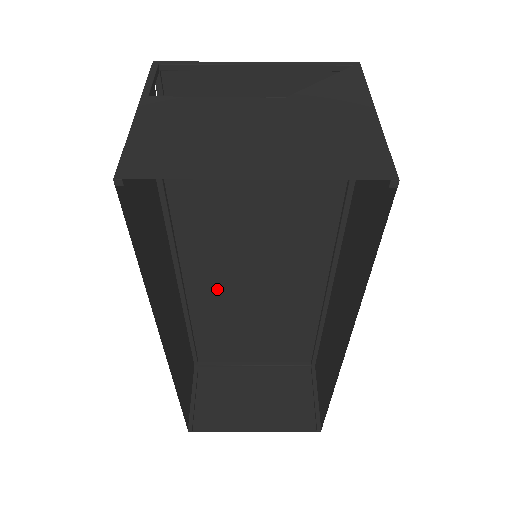
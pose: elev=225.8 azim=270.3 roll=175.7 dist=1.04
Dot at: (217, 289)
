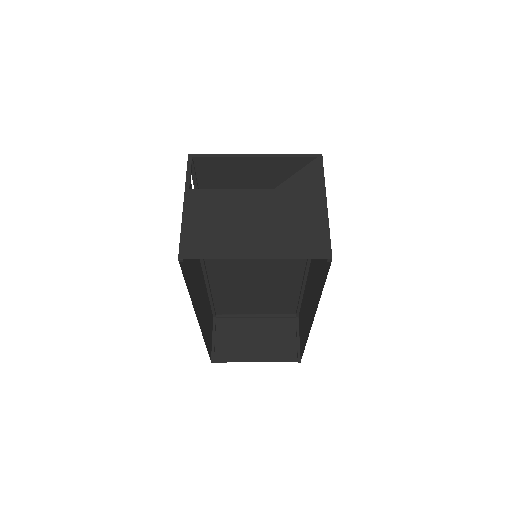
Dot at: (230, 276)
